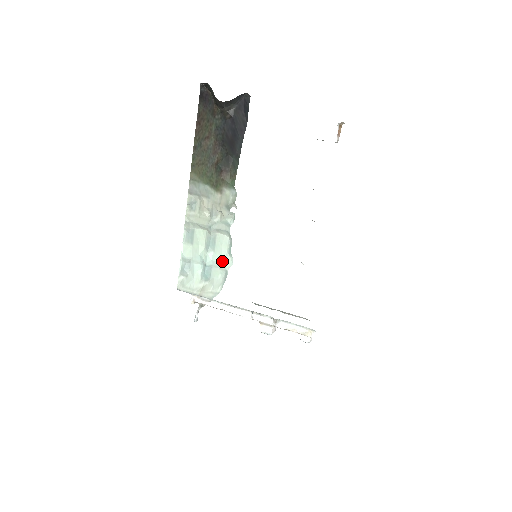
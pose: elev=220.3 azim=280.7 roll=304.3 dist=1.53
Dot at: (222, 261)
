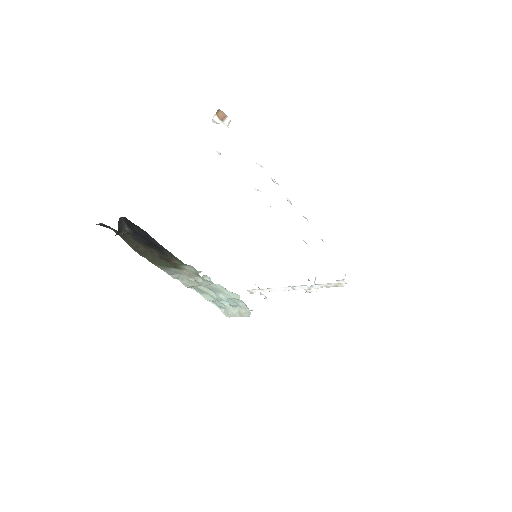
Dot at: (231, 297)
